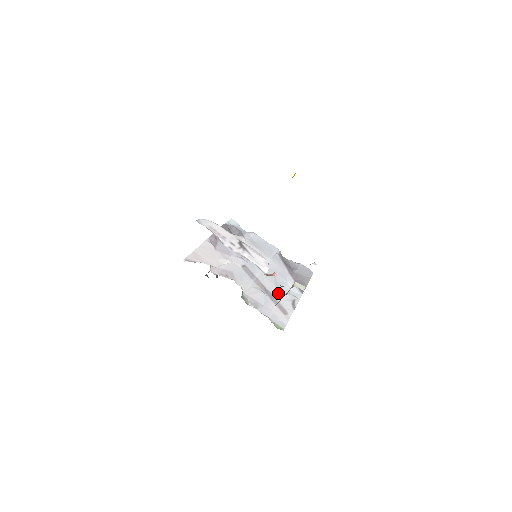
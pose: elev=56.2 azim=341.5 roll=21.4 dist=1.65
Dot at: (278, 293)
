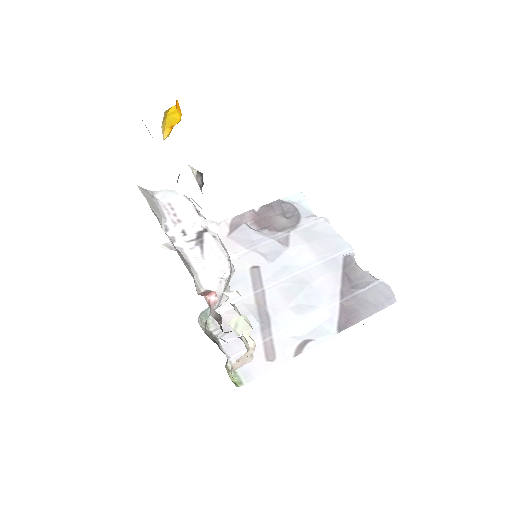
Dot at: (285, 322)
